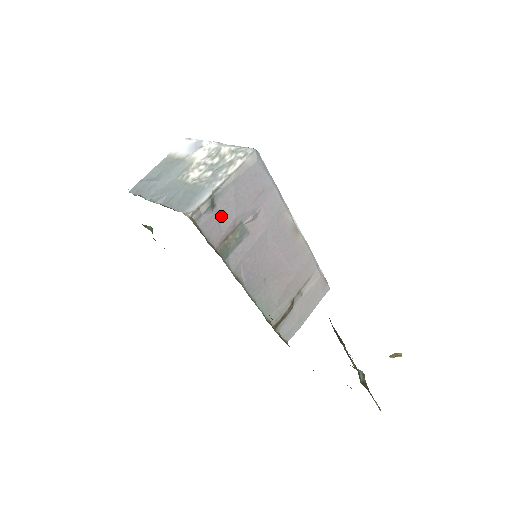
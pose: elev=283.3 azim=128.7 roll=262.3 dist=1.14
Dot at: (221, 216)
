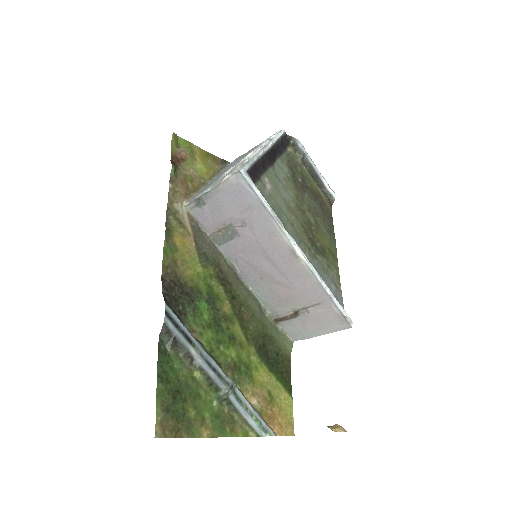
Dot at: (212, 213)
